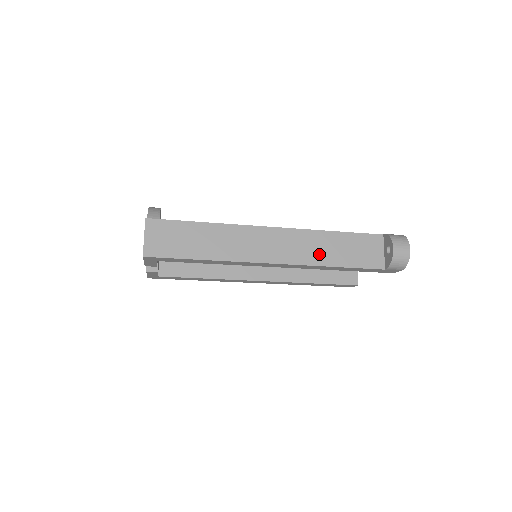
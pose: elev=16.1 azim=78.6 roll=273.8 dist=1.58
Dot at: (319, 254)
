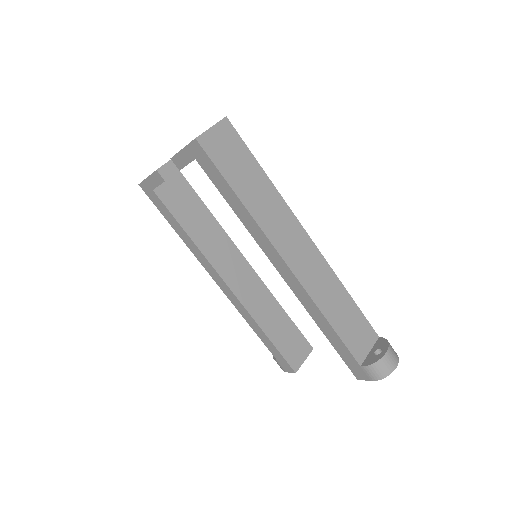
Dot at: (325, 298)
